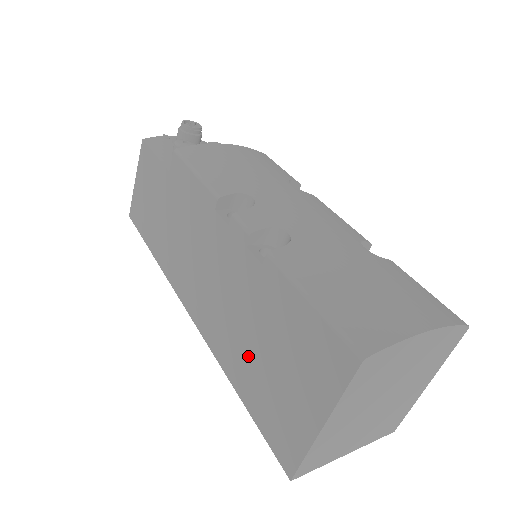
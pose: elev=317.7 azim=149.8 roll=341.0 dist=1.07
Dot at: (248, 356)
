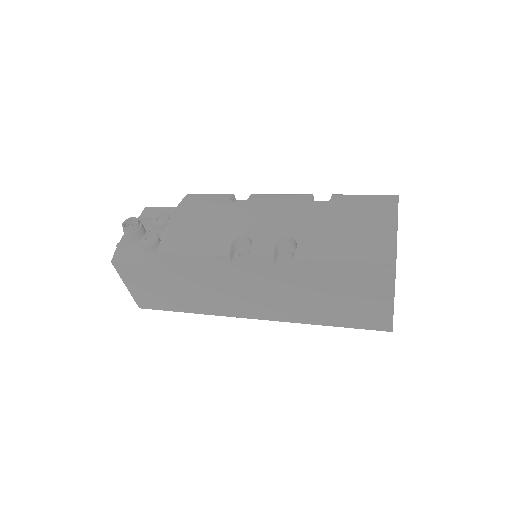
Dot at: (322, 307)
